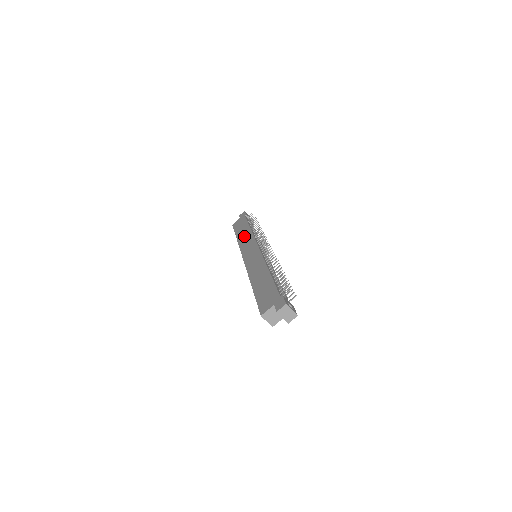
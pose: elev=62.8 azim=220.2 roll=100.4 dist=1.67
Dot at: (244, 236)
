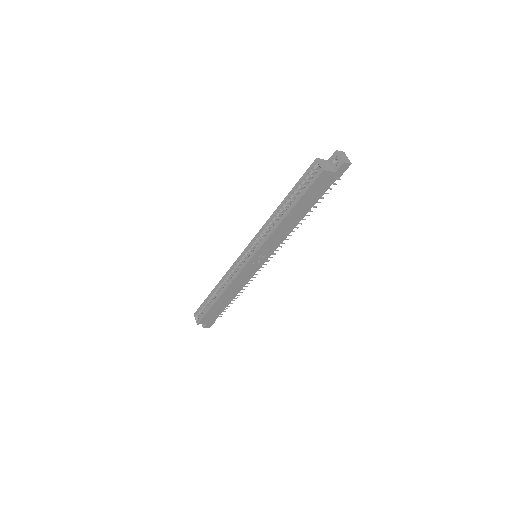
Dot at: occluded
